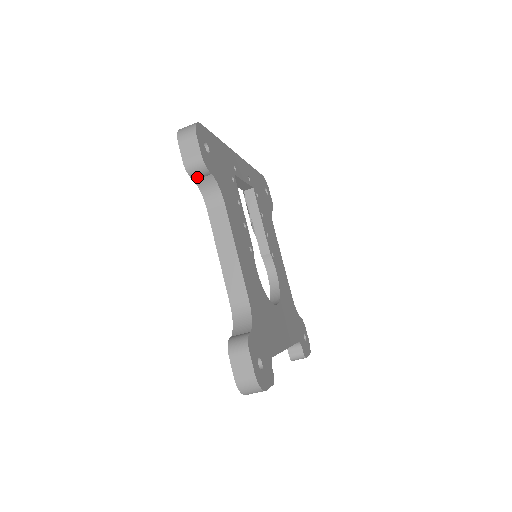
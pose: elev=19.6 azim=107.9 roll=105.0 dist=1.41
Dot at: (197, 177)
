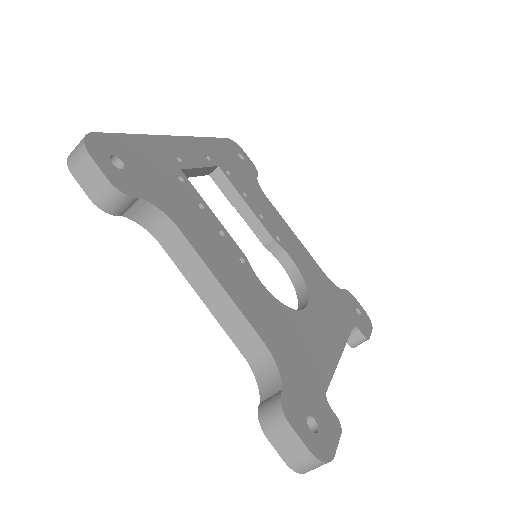
Dot at: (122, 211)
